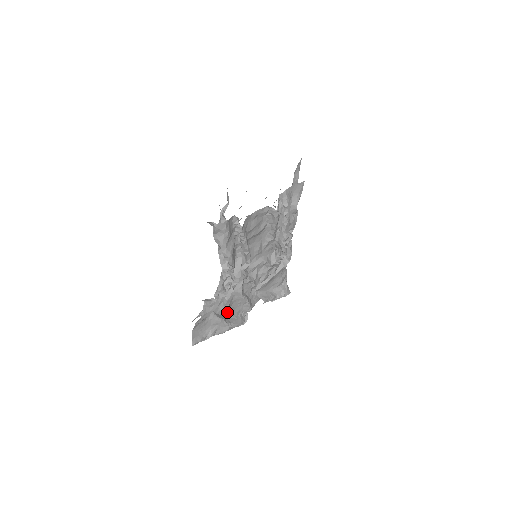
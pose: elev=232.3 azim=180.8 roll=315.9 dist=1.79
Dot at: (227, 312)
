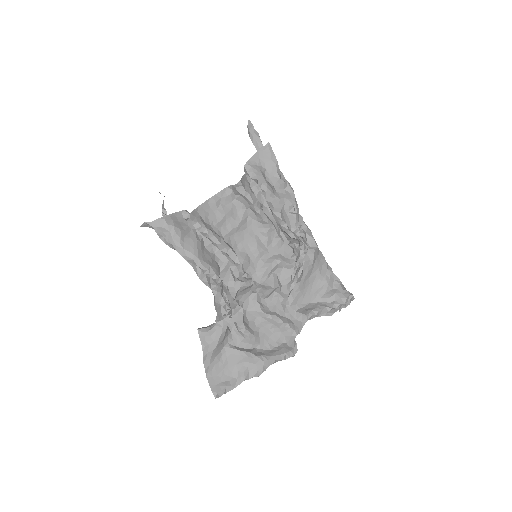
Dot at: (255, 342)
